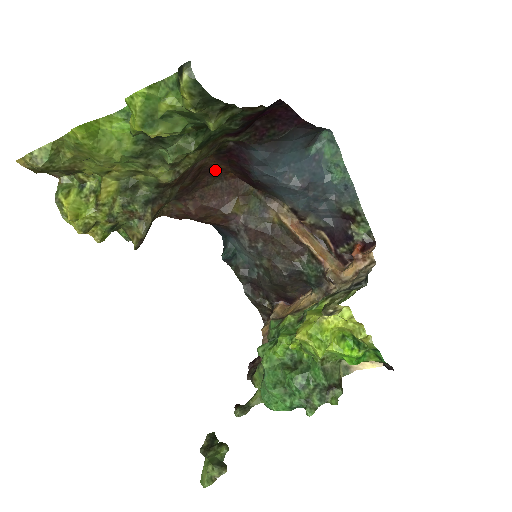
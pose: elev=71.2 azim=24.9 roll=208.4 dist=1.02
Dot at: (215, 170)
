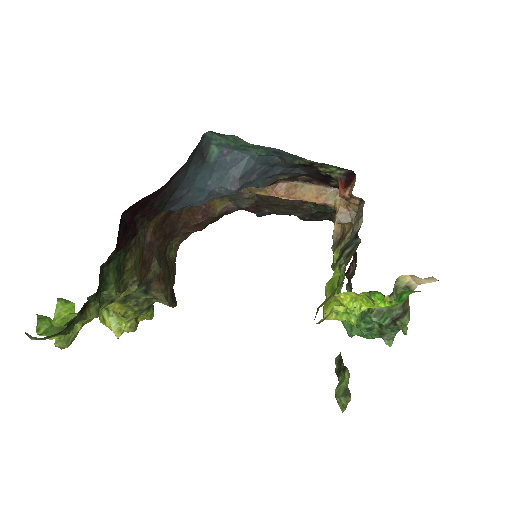
Dot at: occluded
